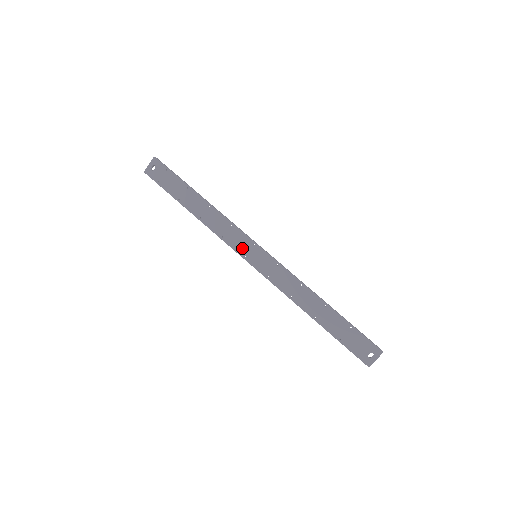
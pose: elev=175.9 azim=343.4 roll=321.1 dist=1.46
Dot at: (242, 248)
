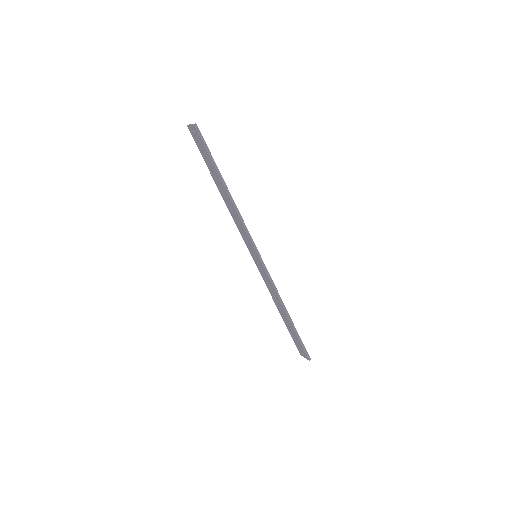
Dot at: (248, 244)
